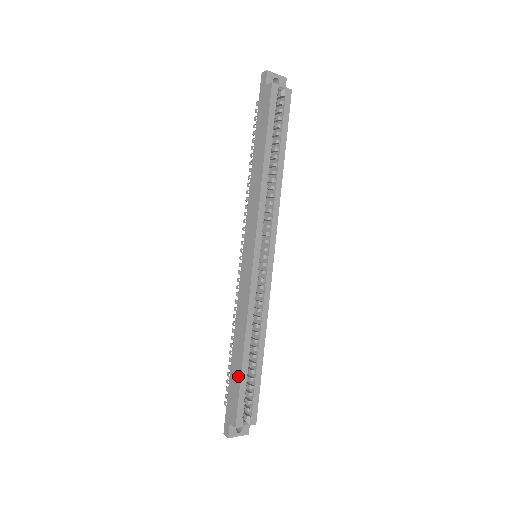
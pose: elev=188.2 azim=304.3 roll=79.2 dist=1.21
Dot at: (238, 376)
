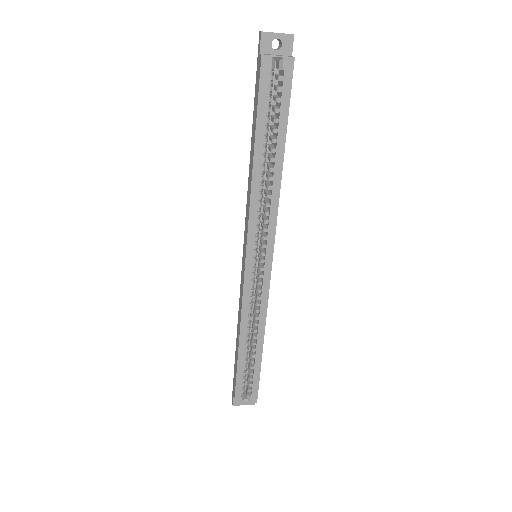
Dot at: (236, 364)
